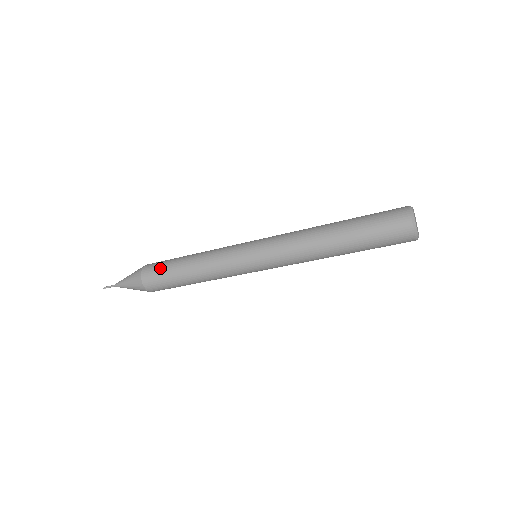
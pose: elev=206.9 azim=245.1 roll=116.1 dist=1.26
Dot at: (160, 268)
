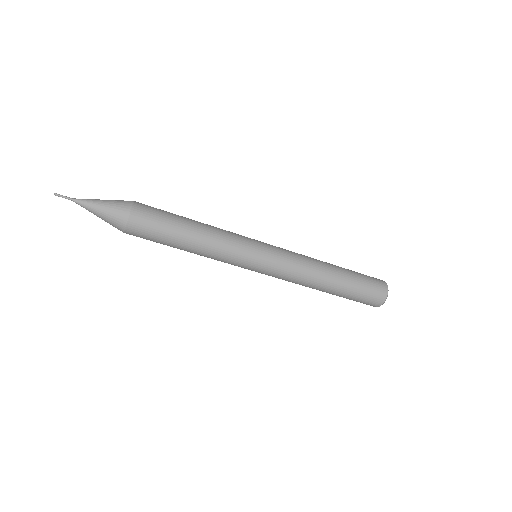
Dot at: (159, 213)
